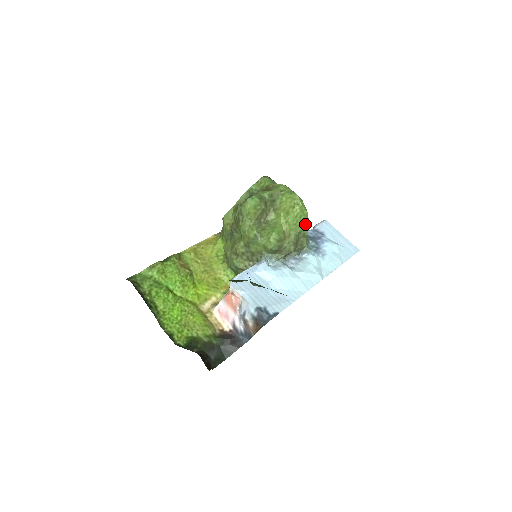
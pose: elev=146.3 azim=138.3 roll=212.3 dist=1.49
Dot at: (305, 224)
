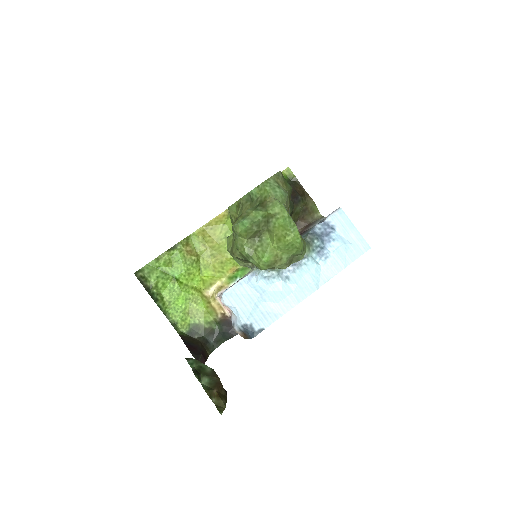
Dot at: (298, 250)
